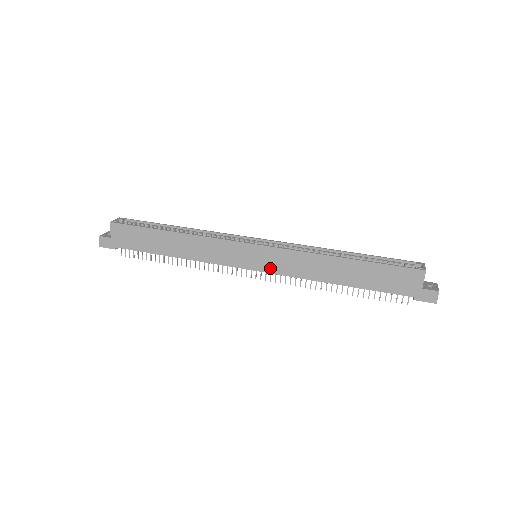
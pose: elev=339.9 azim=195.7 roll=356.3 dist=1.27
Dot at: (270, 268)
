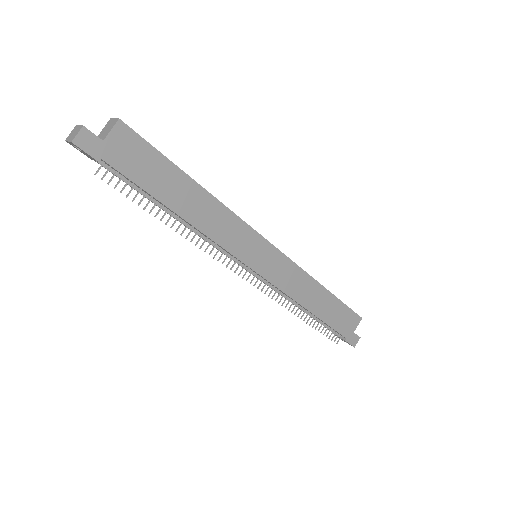
Dot at: (270, 275)
